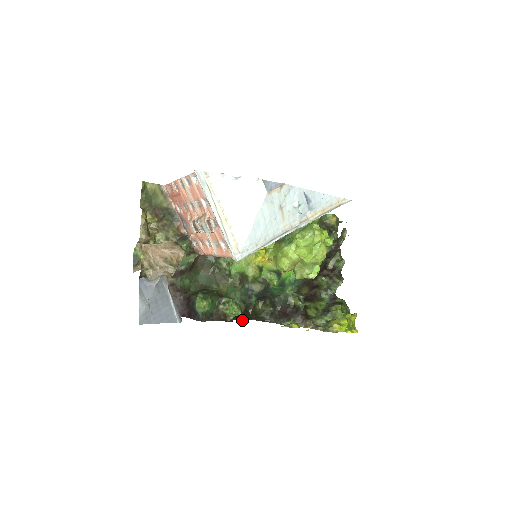
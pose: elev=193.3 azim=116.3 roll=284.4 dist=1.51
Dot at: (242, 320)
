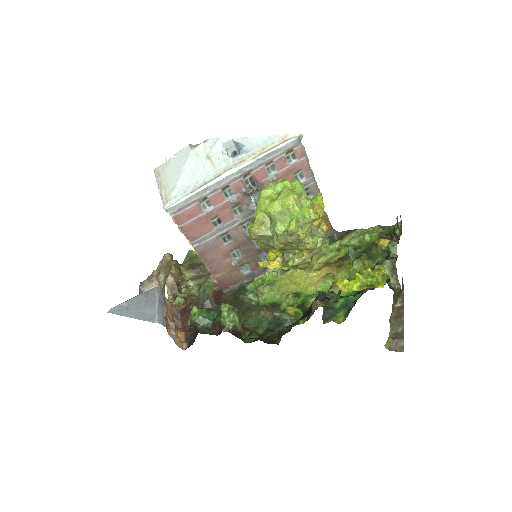
Dot at: occluded
